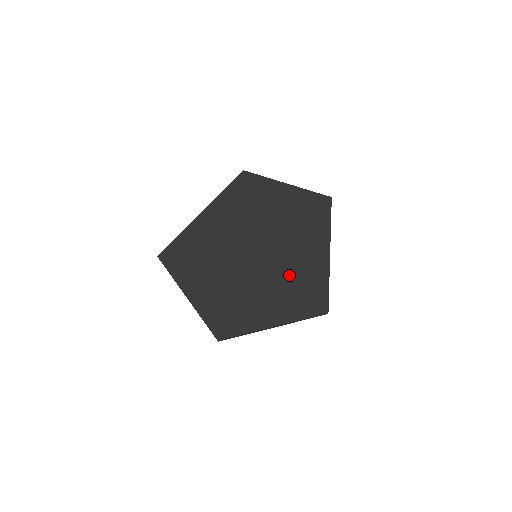
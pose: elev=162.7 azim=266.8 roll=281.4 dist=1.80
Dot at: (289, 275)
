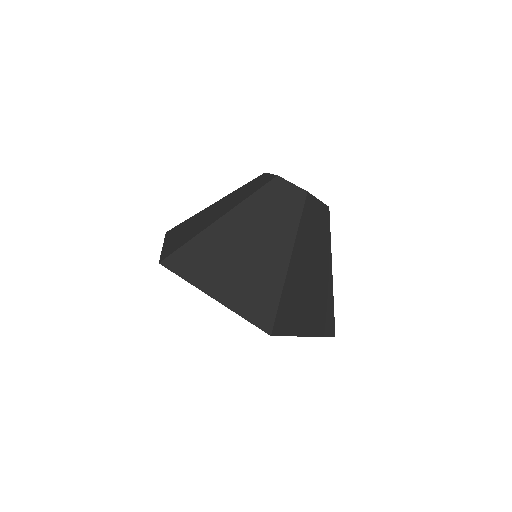
Dot at: occluded
